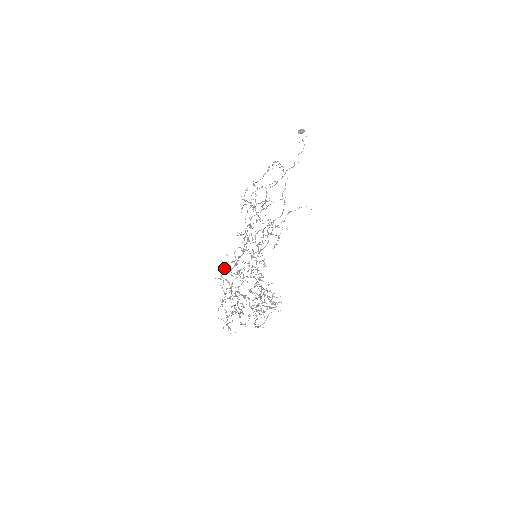
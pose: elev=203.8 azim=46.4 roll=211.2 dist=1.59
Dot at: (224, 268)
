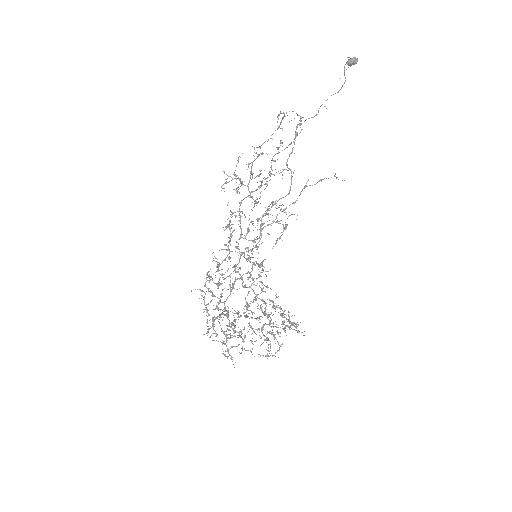
Dot at: (207, 275)
